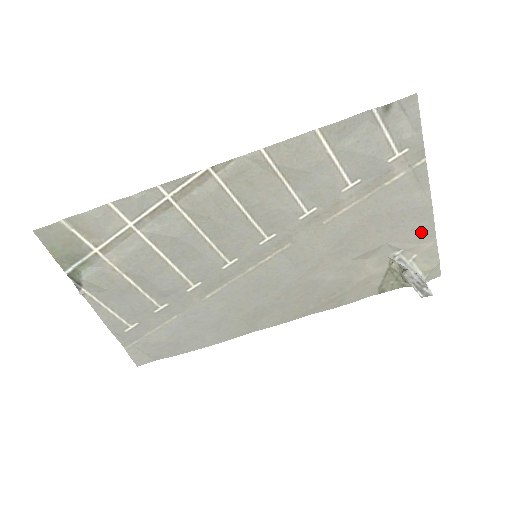
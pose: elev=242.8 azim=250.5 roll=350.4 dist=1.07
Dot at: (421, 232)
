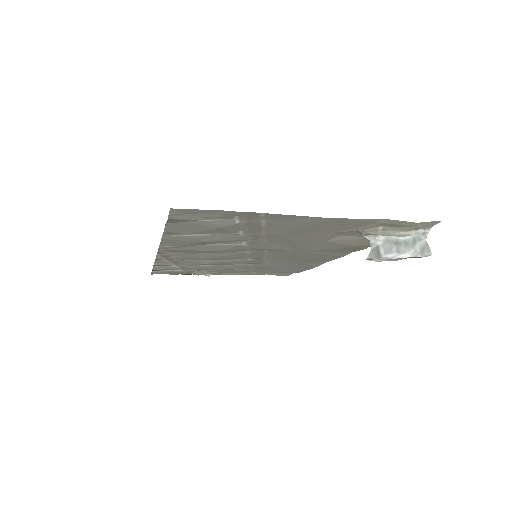
Dot at: (355, 223)
